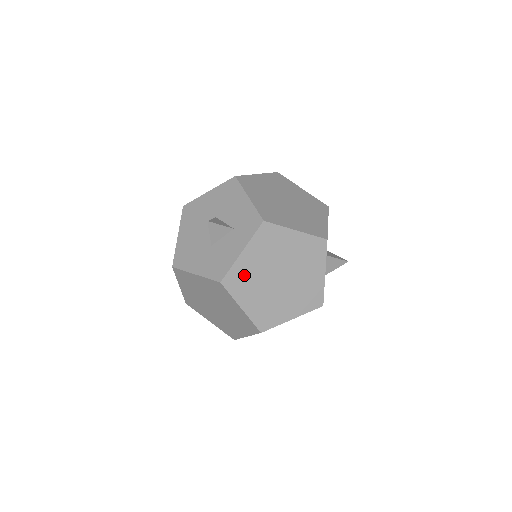
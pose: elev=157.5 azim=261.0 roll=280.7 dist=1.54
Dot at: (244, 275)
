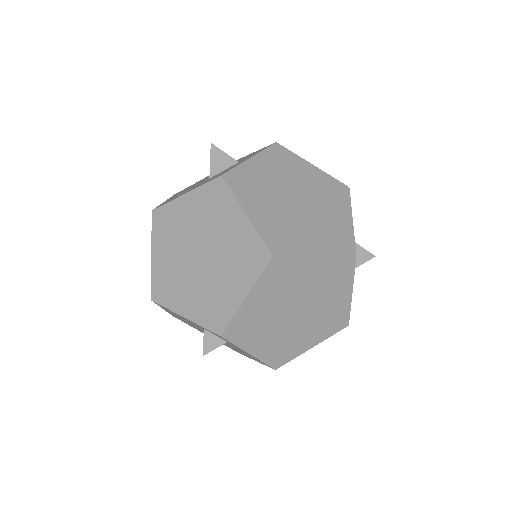
Dot at: (252, 180)
